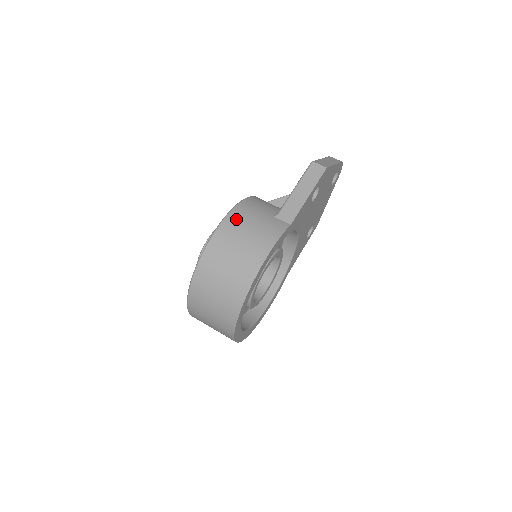
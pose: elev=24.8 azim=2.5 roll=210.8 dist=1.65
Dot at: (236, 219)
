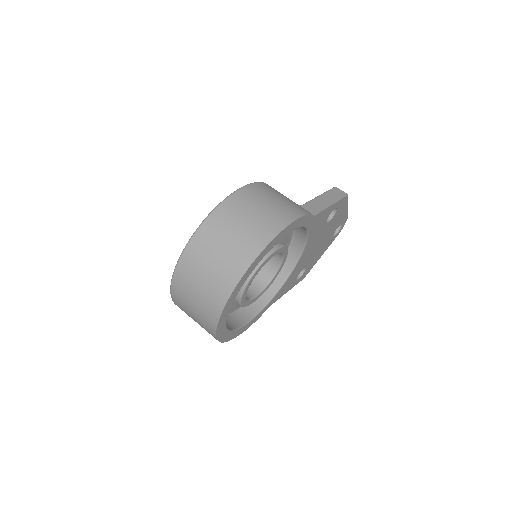
Dot at: (265, 187)
